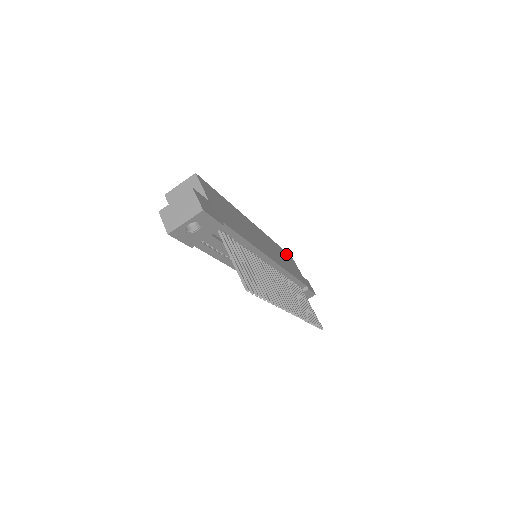
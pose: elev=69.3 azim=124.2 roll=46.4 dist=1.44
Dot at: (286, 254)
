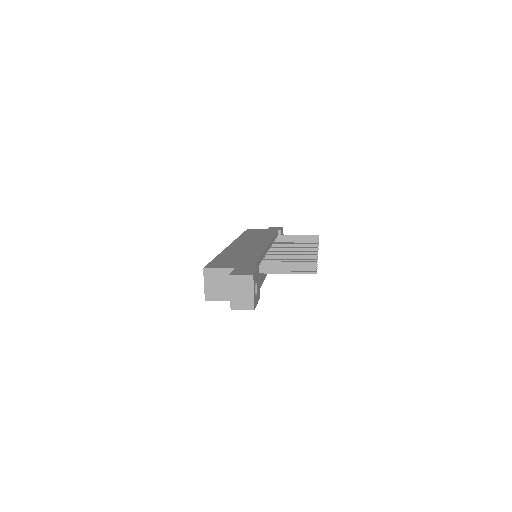
Dot at: occluded
